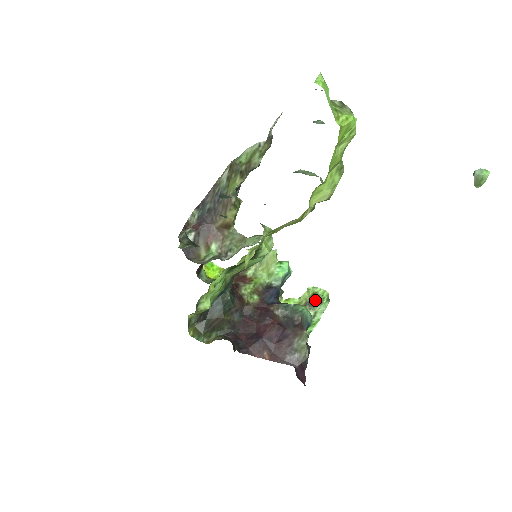
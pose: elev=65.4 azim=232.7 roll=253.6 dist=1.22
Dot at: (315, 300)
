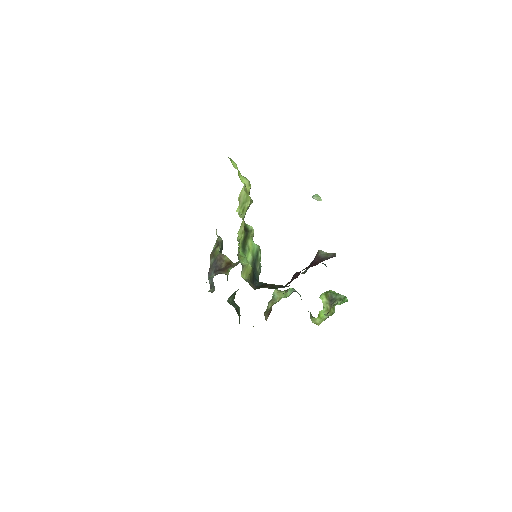
Dot at: (331, 297)
